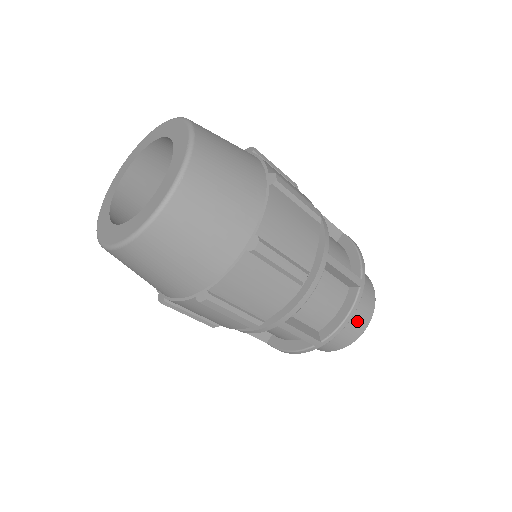
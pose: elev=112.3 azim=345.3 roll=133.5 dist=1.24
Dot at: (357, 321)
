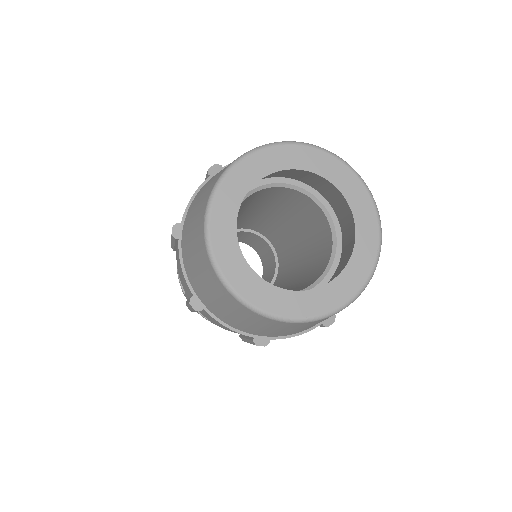
Dot at: occluded
